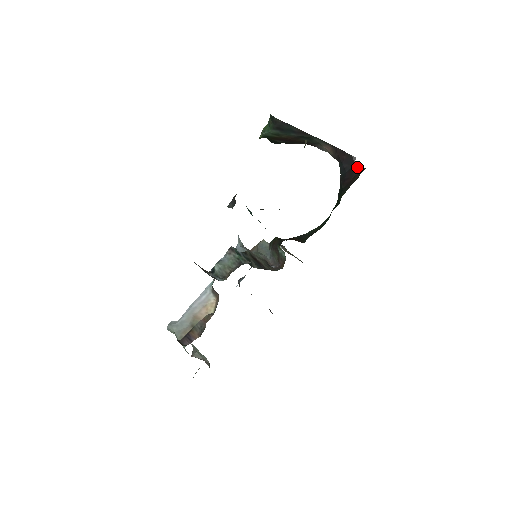
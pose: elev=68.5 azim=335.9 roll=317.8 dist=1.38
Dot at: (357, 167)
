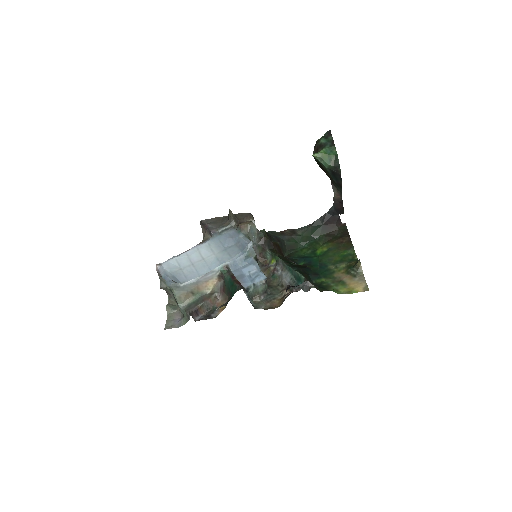
Dot at: (339, 219)
